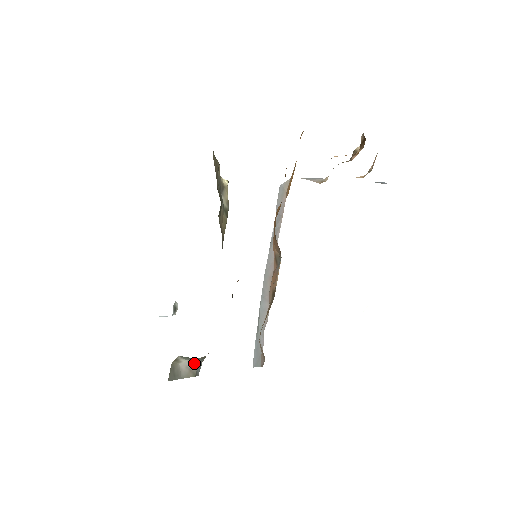
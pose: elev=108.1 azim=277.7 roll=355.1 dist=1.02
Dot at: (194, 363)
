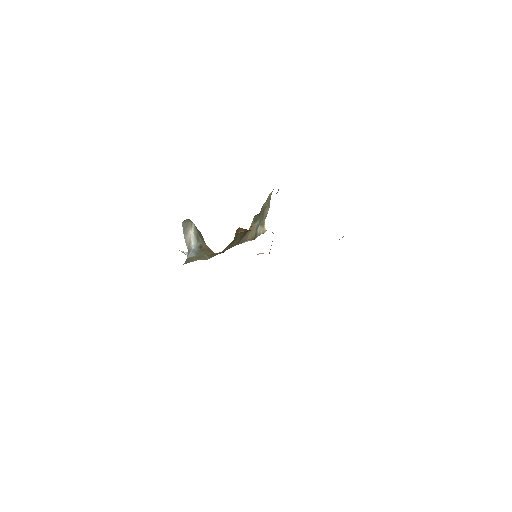
Dot at: (194, 243)
